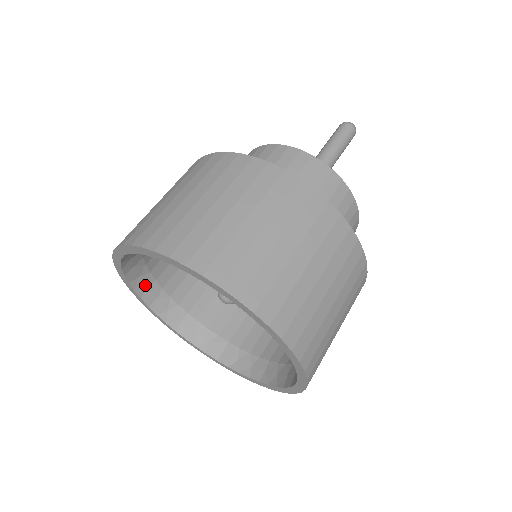
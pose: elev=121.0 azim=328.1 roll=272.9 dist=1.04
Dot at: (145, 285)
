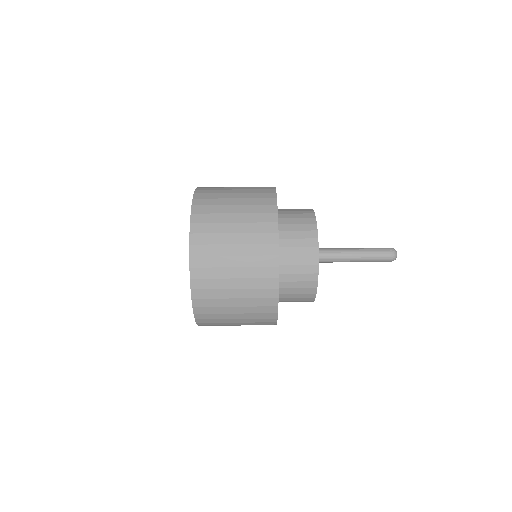
Dot at: occluded
